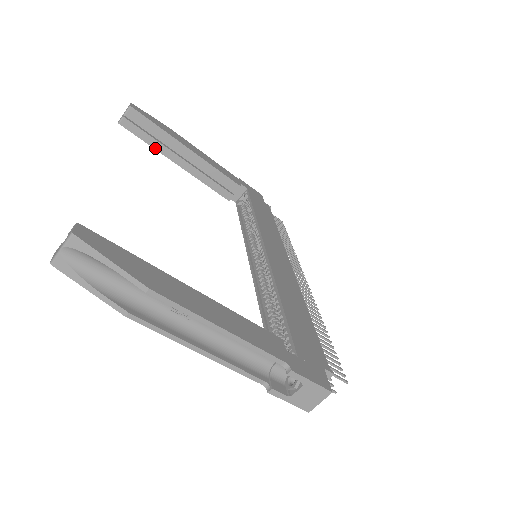
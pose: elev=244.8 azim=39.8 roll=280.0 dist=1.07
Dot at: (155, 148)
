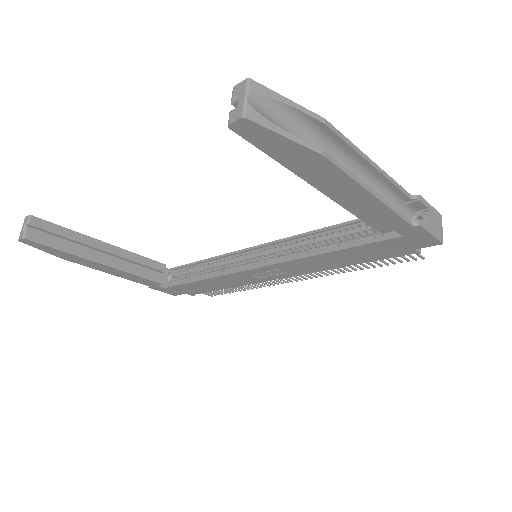
Dot at: (72, 253)
